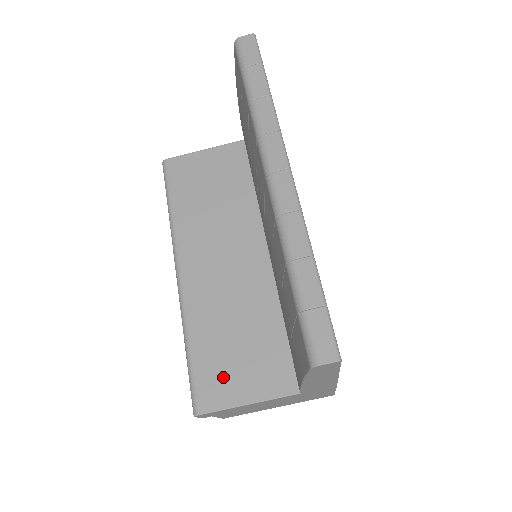
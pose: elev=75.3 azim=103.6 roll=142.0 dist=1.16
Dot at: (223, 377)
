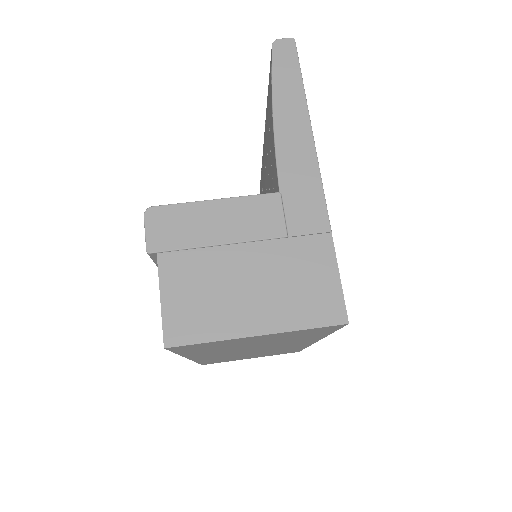
Dot at: occluded
